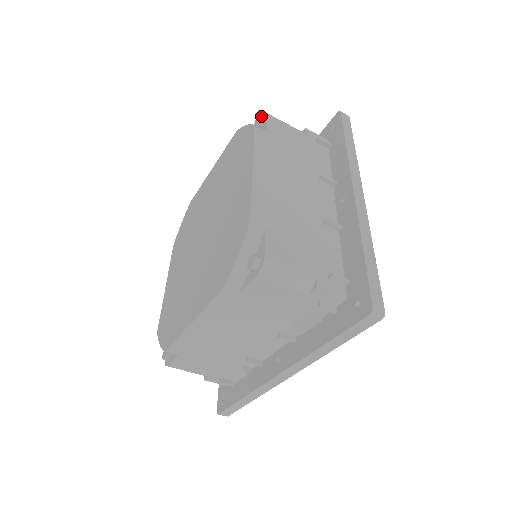
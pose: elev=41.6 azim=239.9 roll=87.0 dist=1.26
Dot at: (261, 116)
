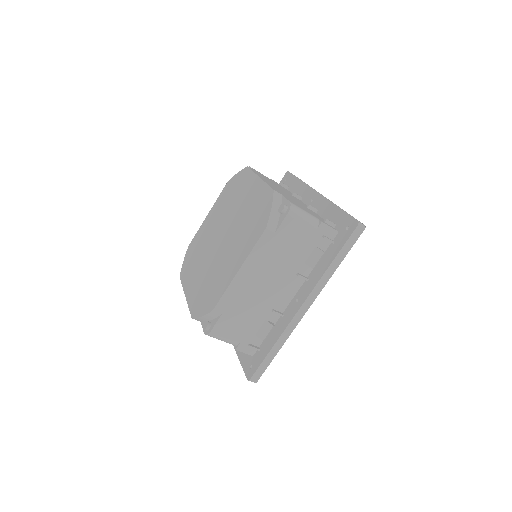
Dot at: occluded
